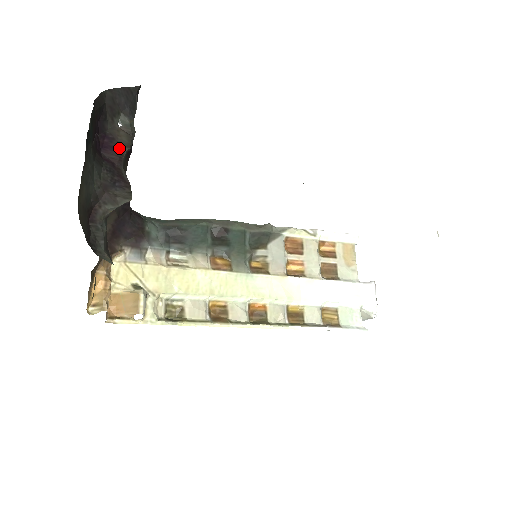
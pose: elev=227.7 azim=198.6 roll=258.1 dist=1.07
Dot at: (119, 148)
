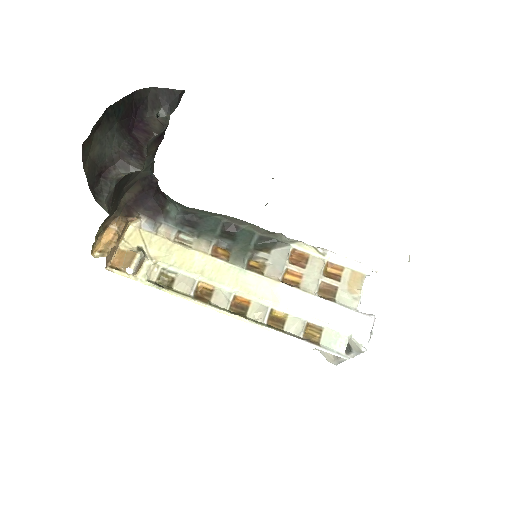
Dot at: (149, 132)
